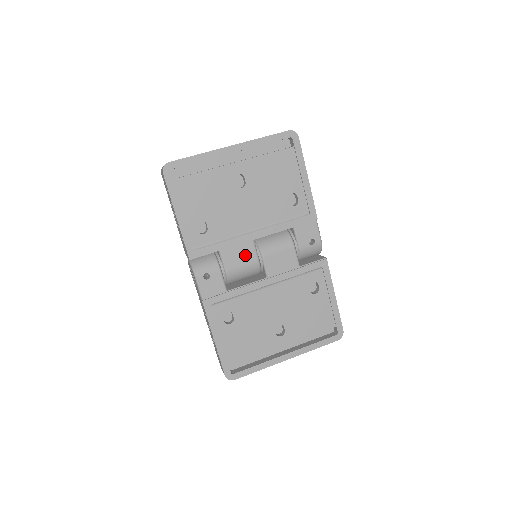
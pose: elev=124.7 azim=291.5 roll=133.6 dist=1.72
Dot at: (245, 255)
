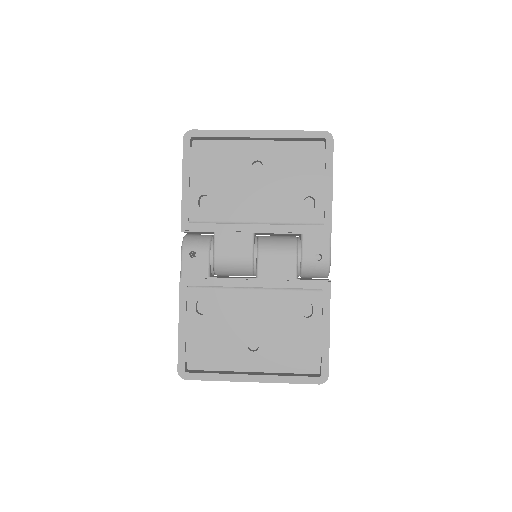
Dot at: (240, 246)
